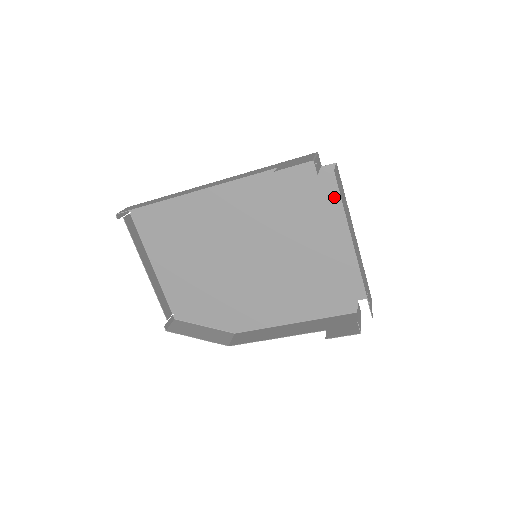
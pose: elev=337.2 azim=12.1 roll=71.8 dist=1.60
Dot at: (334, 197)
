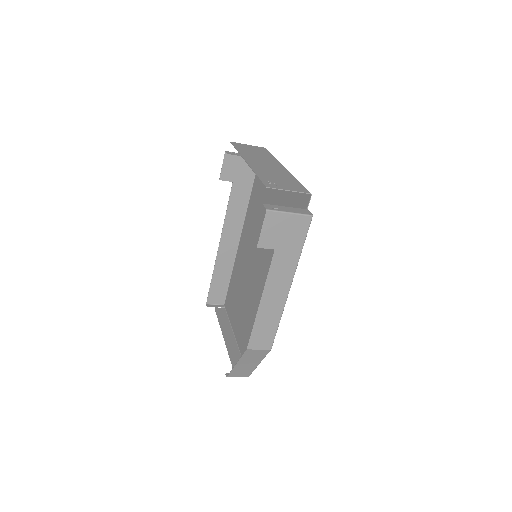
Dot at: occluded
